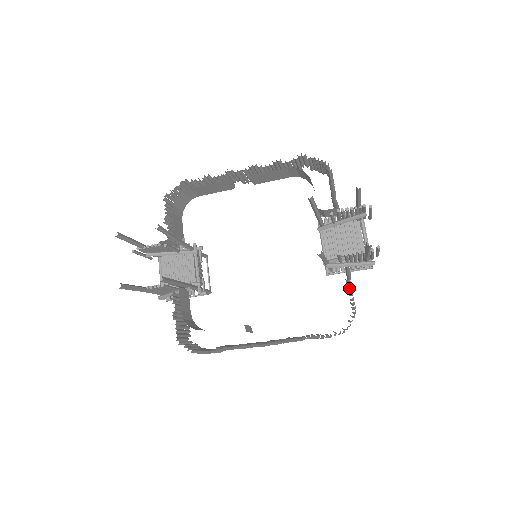
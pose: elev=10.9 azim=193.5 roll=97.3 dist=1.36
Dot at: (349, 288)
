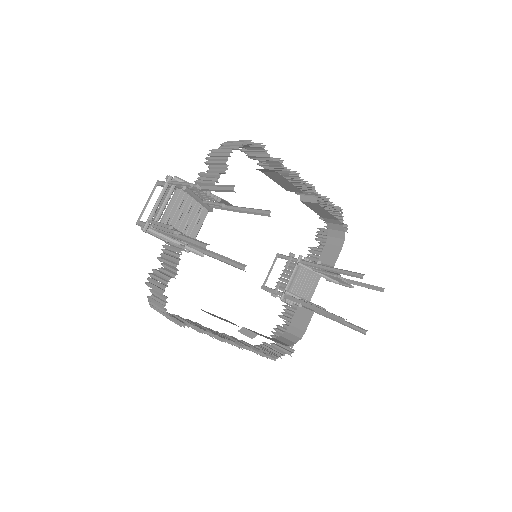
Dot at: (286, 320)
